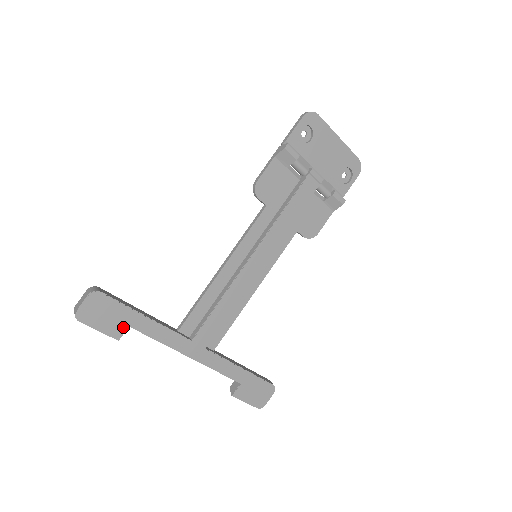
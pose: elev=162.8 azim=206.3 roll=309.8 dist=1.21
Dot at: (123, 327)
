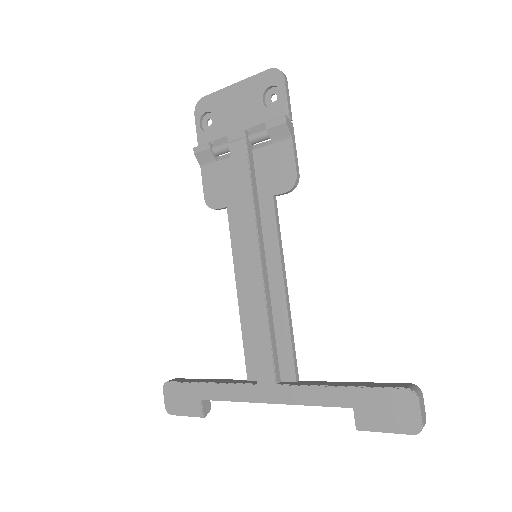
Dot at: (198, 403)
